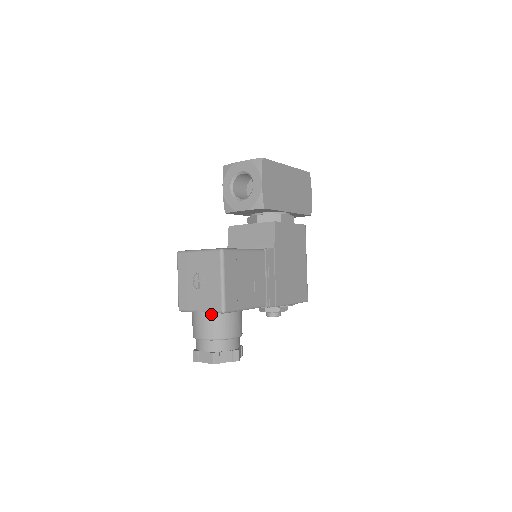
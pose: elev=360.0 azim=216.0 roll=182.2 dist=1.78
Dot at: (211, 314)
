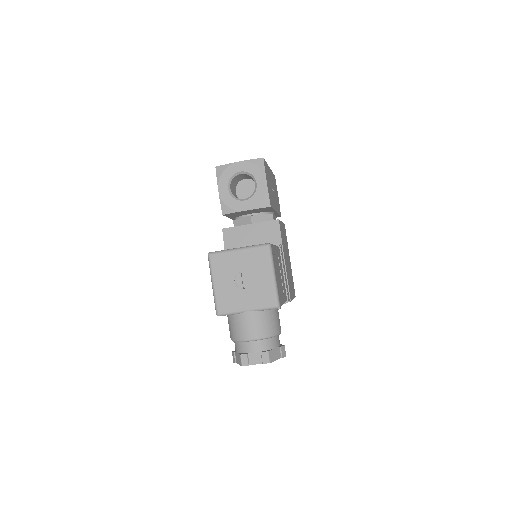
Dot at: (261, 312)
